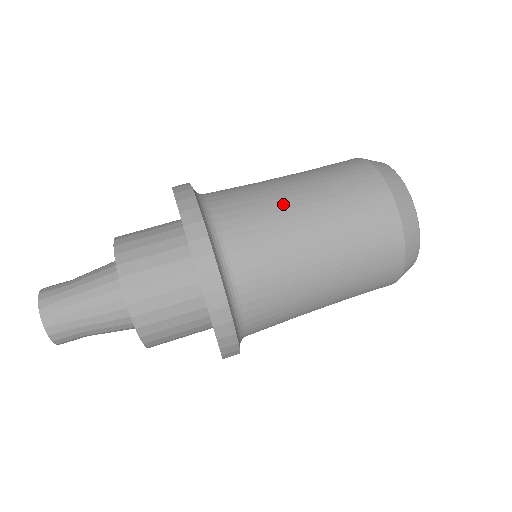
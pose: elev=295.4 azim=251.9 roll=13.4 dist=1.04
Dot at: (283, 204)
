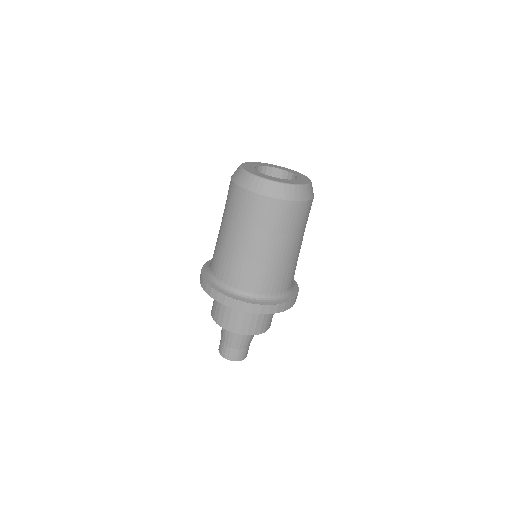
Dot at: (266, 259)
